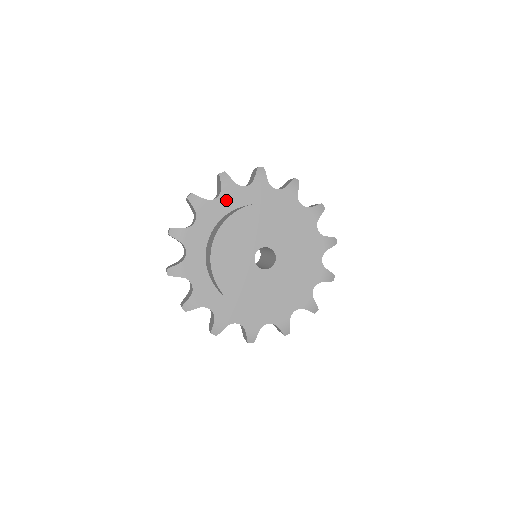
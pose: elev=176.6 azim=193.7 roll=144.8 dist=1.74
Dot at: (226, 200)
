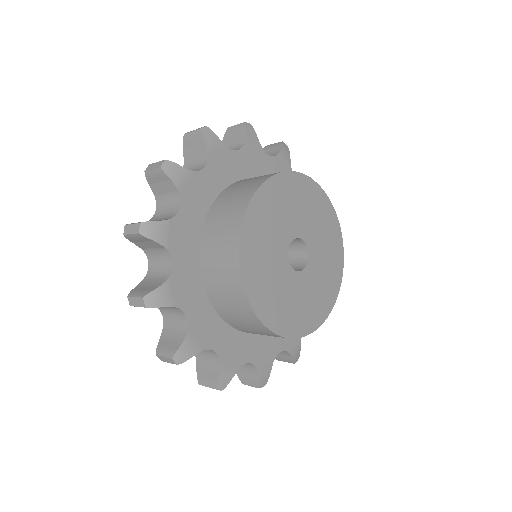
Dot at: (274, 168)
